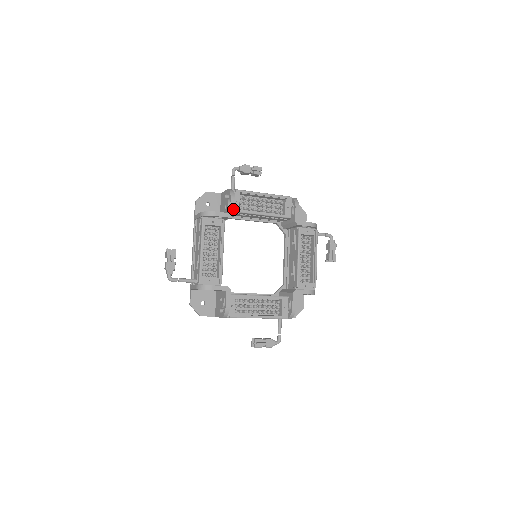
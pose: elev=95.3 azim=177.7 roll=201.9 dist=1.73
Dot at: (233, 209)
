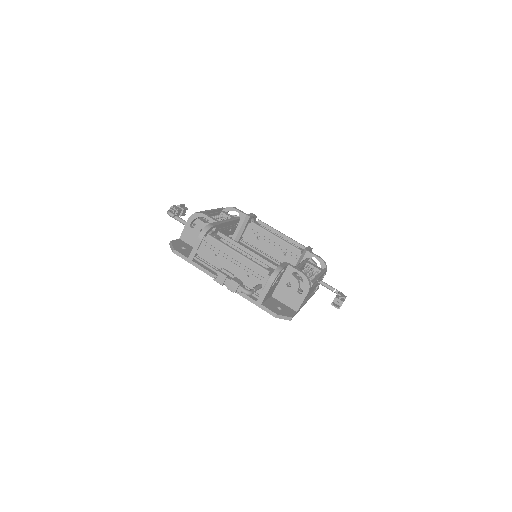
Dot at: (214, 219)
